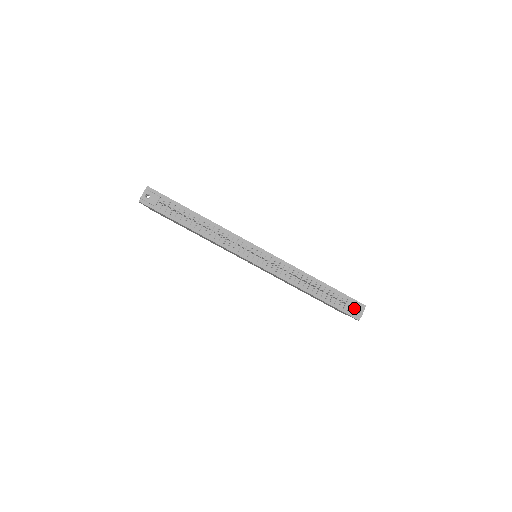
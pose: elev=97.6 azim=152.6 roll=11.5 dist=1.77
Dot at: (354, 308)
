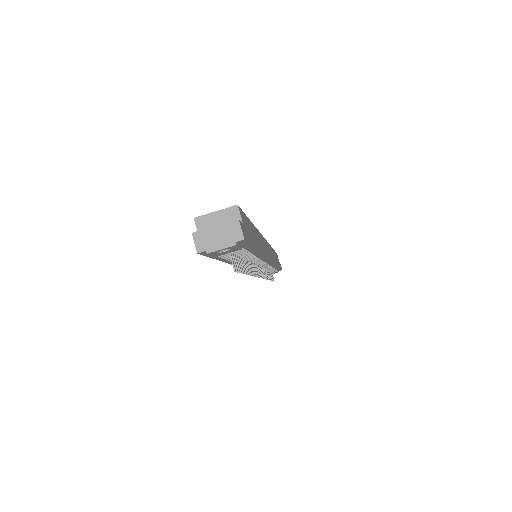
Dot at: occluded
